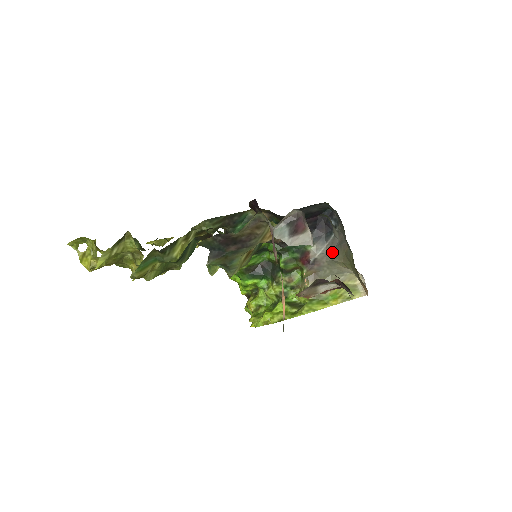
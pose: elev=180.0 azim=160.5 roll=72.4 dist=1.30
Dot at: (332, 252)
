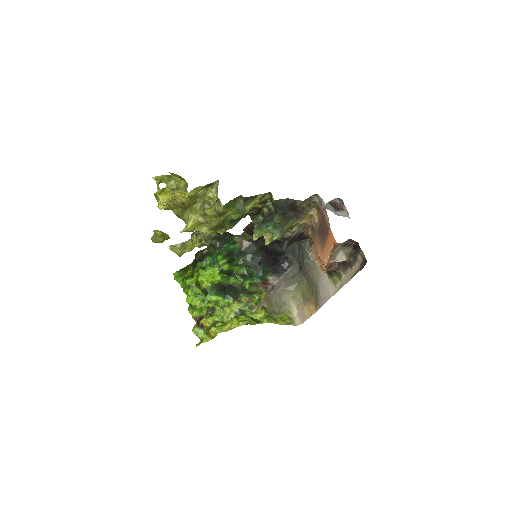
Dot at: (285, 283)
